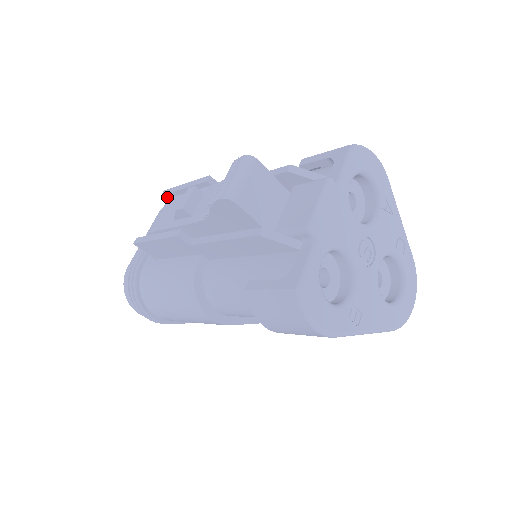
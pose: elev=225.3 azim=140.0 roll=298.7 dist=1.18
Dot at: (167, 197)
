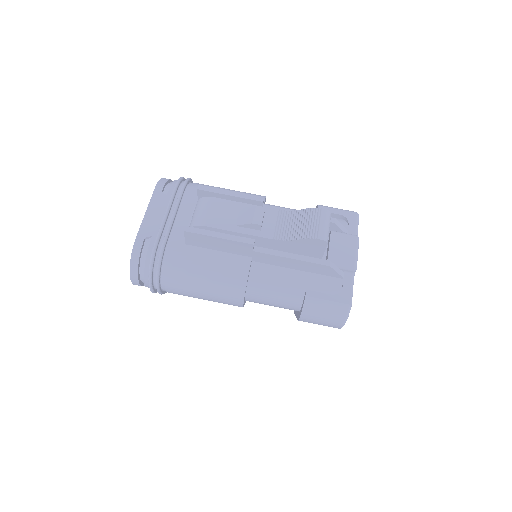
Dot at: (202, 192)
